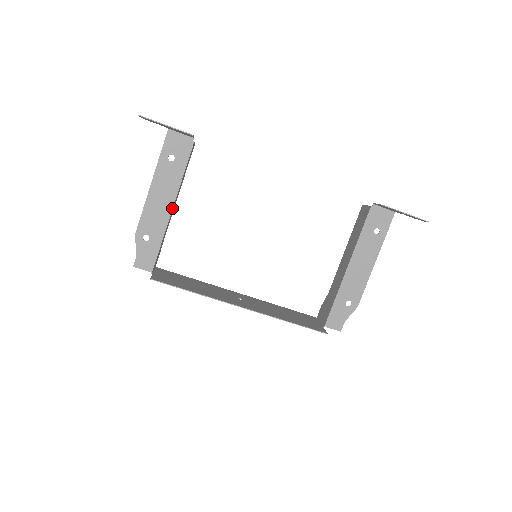
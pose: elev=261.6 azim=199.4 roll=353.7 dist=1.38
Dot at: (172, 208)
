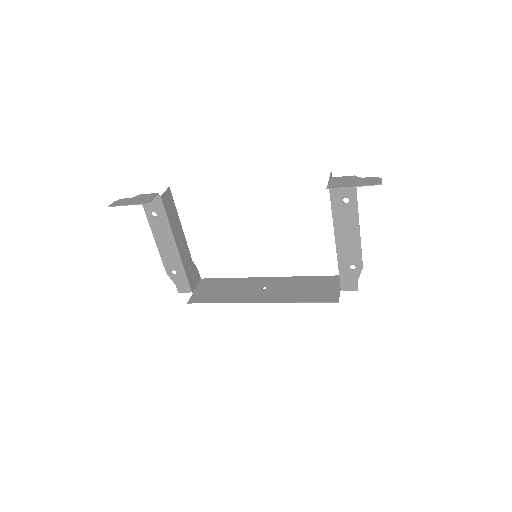
Dot at: (177, 247)
